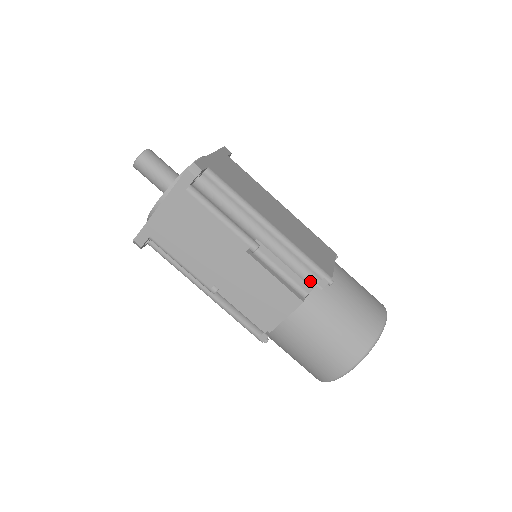
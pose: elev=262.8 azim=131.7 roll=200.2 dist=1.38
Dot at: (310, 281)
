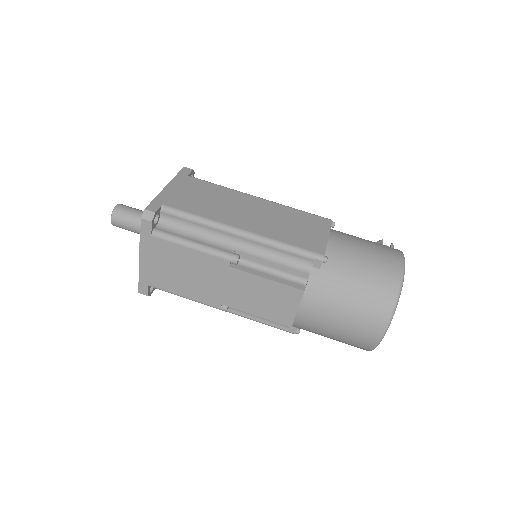
Dot at: (304, 267)
